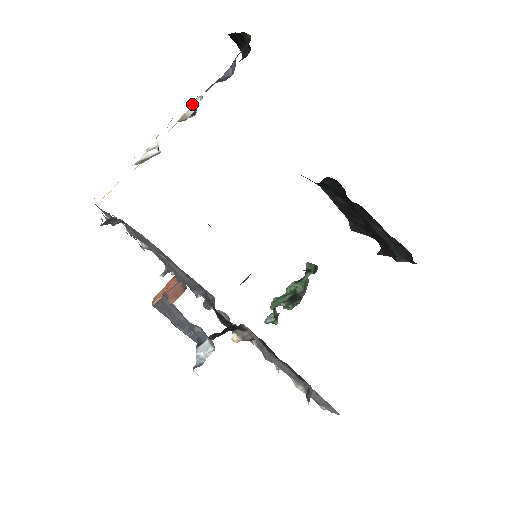
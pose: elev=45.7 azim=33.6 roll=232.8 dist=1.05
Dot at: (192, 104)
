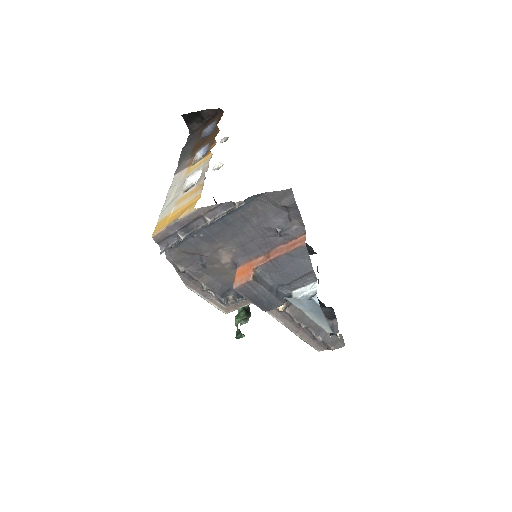
Dot at: (222, 142)
